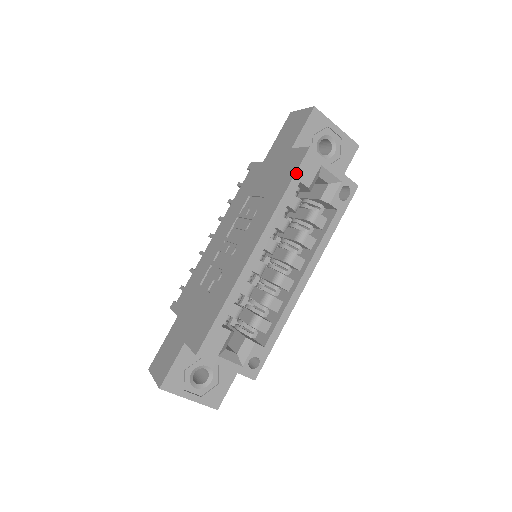
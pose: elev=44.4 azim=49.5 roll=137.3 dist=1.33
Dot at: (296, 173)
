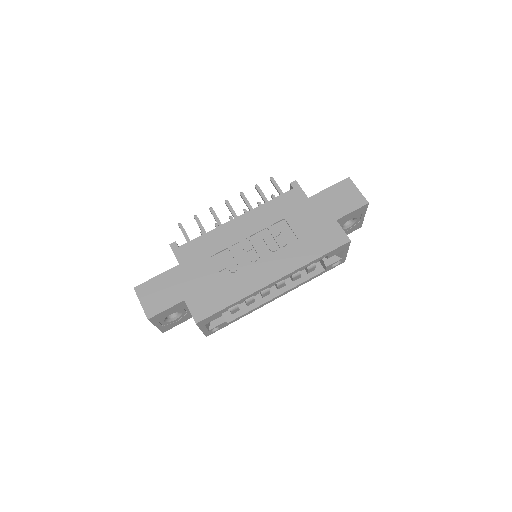
Dot at: (332, 251)
